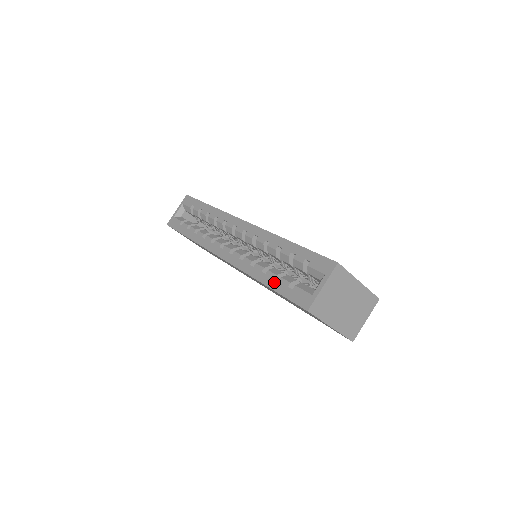
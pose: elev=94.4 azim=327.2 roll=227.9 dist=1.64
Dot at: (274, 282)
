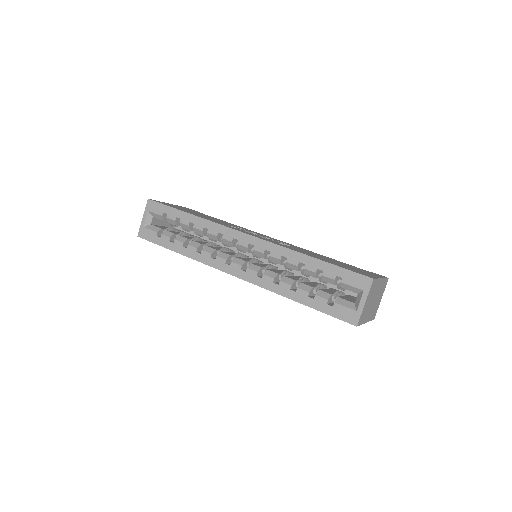
Dot at: (309, 300)
